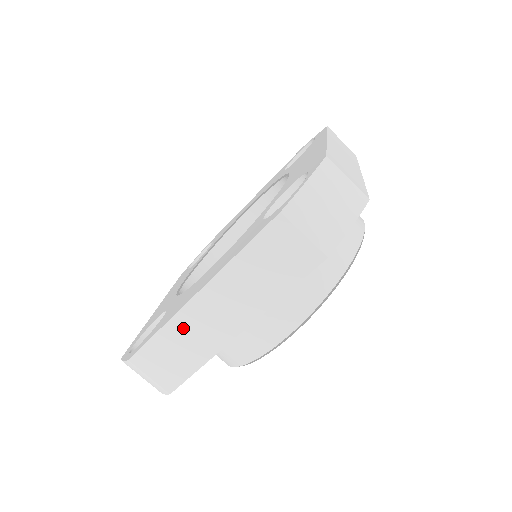
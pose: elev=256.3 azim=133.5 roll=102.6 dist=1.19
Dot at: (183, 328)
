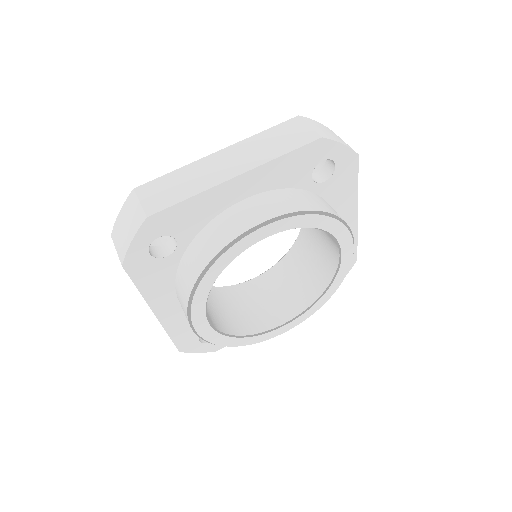
Dot at: (194, 170)
